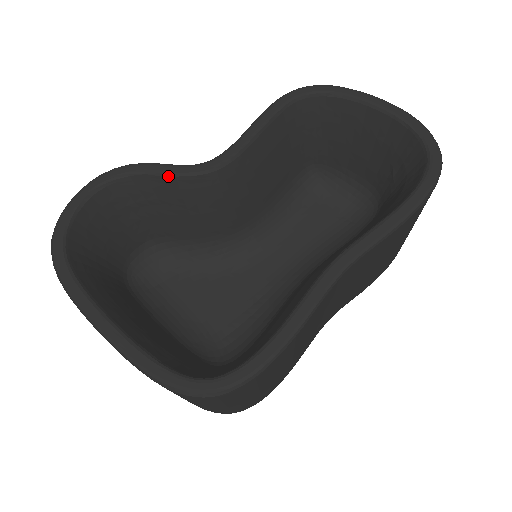
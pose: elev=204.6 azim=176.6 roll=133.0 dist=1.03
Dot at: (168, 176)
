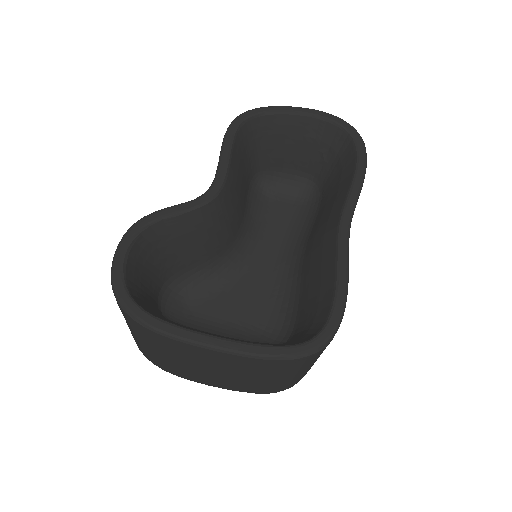
Dot at: (182, 214)
